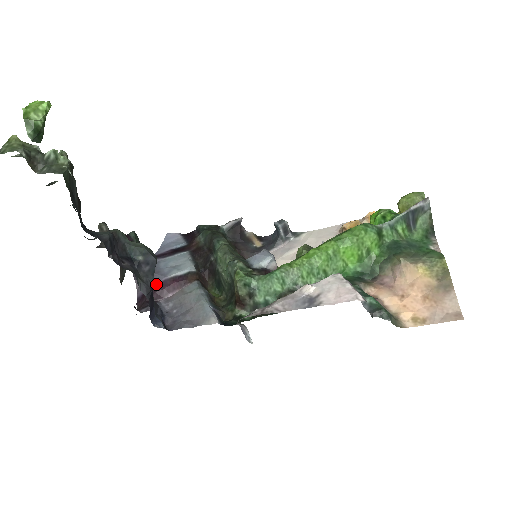
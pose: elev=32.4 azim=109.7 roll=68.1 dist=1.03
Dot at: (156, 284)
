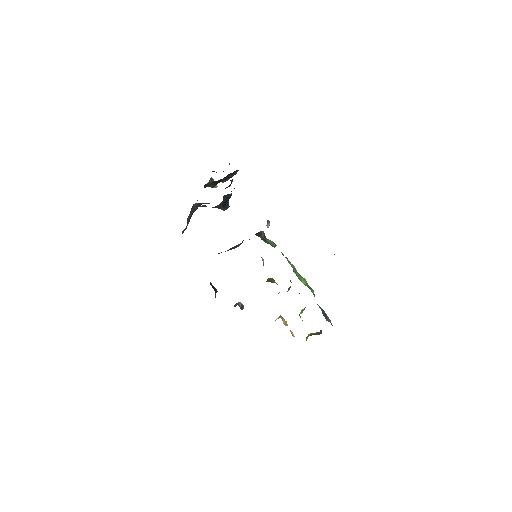
Dot at: occluded
